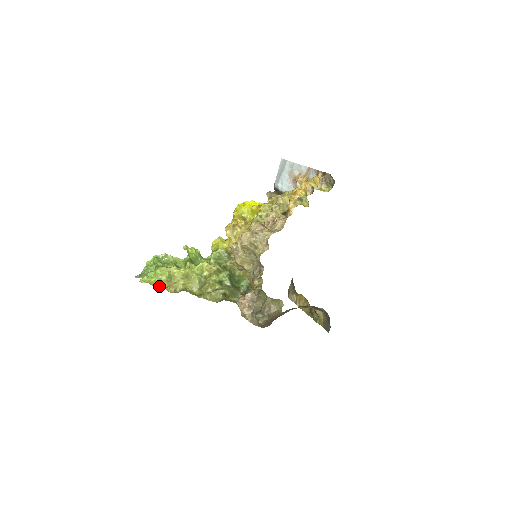
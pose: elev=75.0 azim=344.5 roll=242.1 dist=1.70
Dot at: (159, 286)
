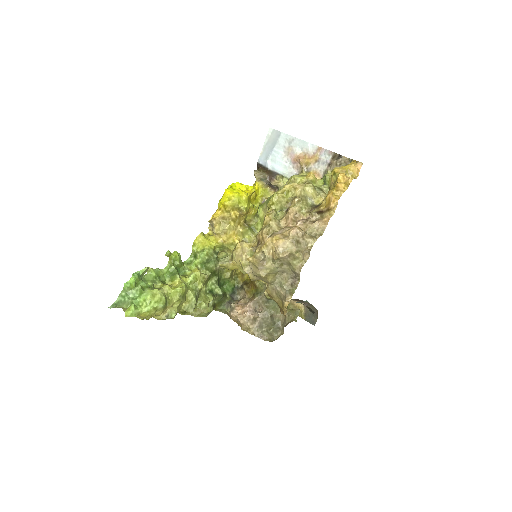
Dot at: (151, 316)
